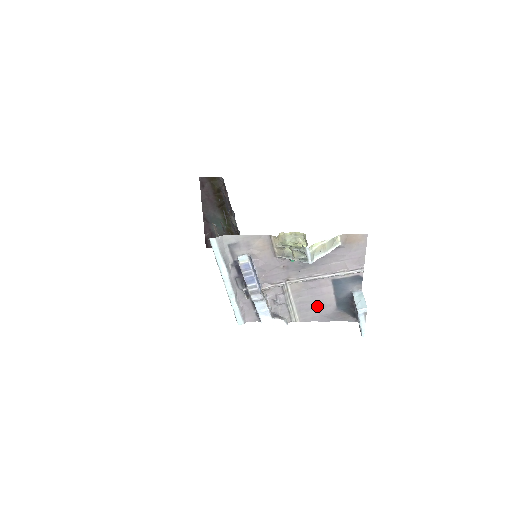
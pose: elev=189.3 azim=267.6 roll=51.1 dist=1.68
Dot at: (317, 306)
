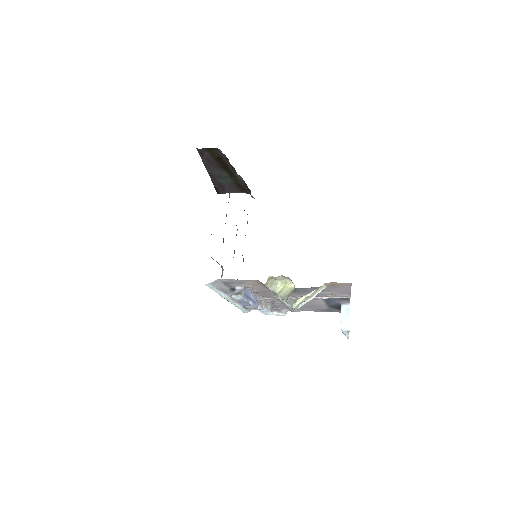
Dot at: (311, 306)
